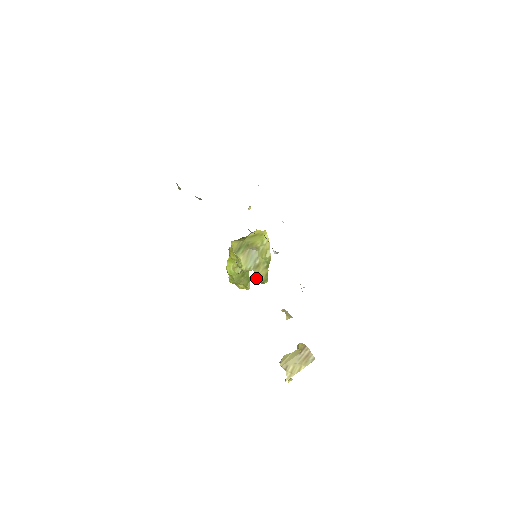
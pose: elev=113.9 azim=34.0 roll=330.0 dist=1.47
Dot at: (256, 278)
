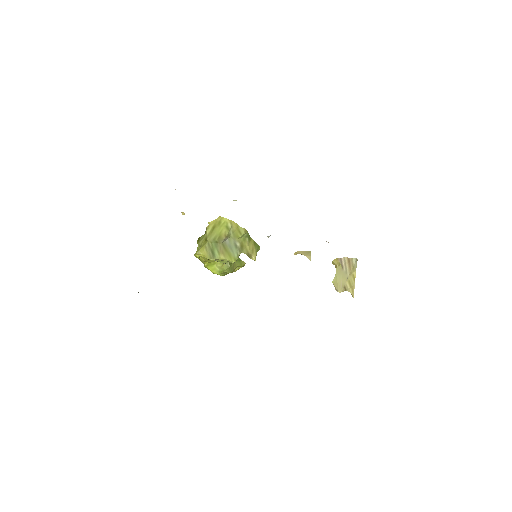
Dot at: (250, 256)
